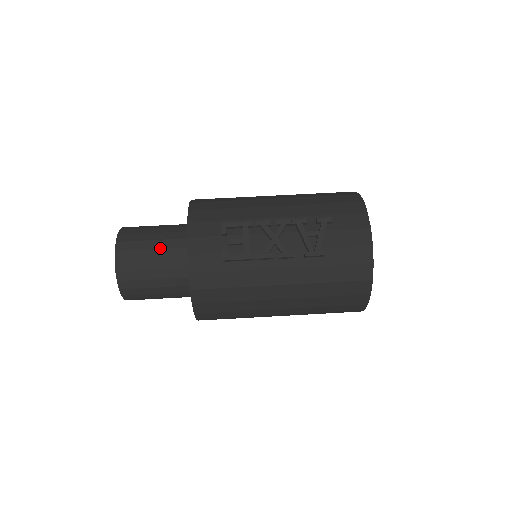
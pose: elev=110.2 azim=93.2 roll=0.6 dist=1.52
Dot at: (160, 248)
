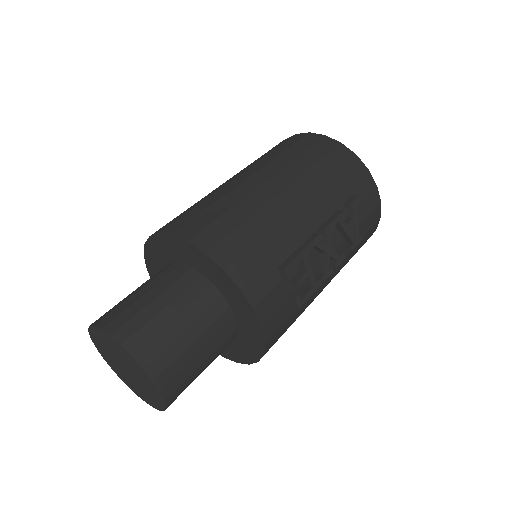
Dot at: (201, 333)
